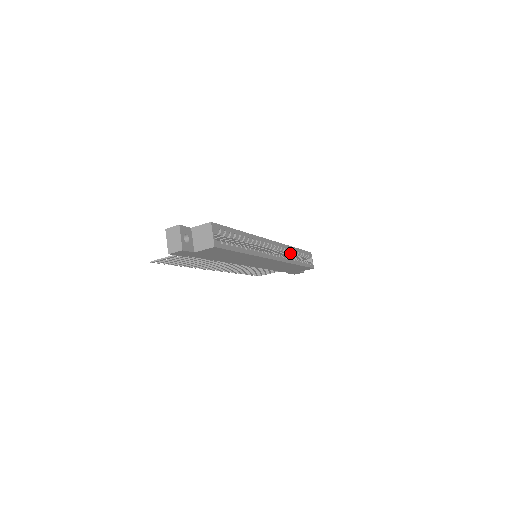
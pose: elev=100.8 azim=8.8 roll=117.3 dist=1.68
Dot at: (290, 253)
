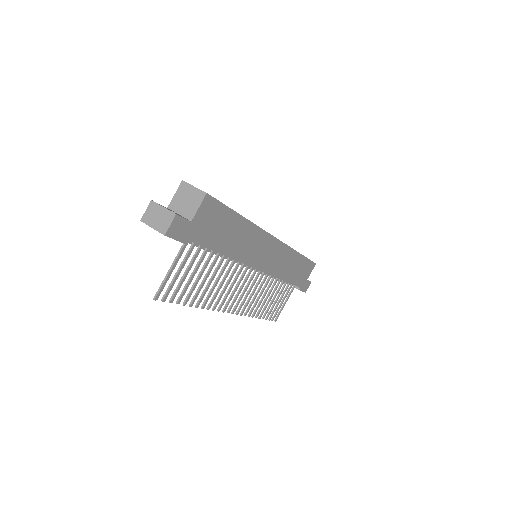
Dot at: occluded
